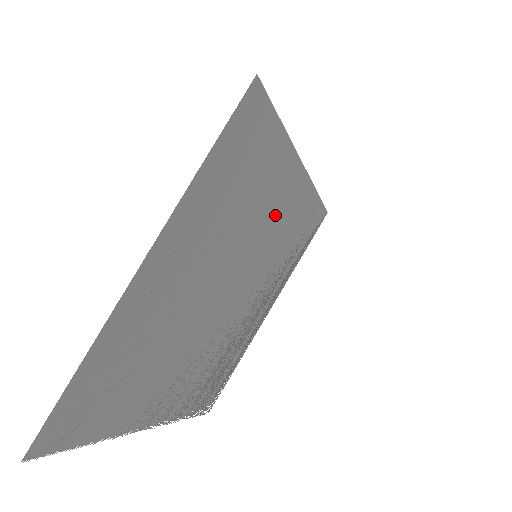
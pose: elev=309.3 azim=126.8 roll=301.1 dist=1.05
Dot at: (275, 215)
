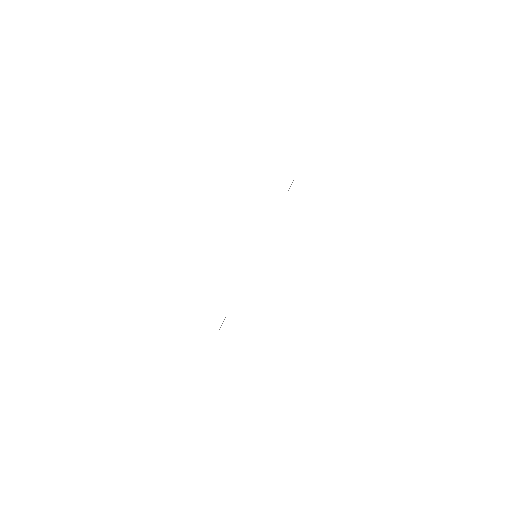
Dot at: occluded
